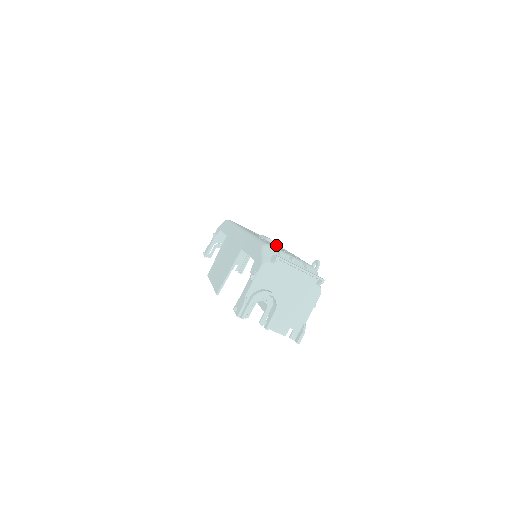
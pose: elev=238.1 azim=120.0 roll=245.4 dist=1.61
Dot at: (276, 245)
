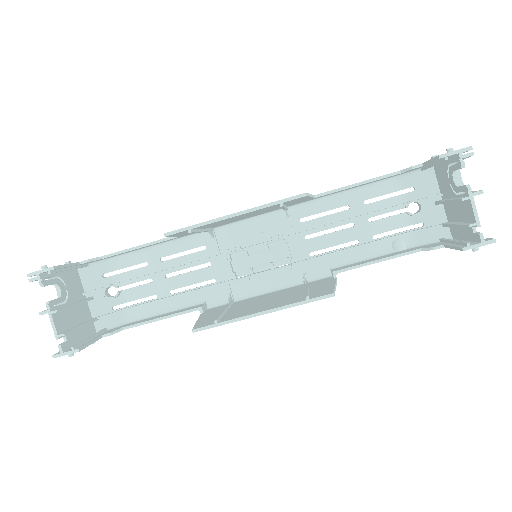
Dot at: (284, 260)
